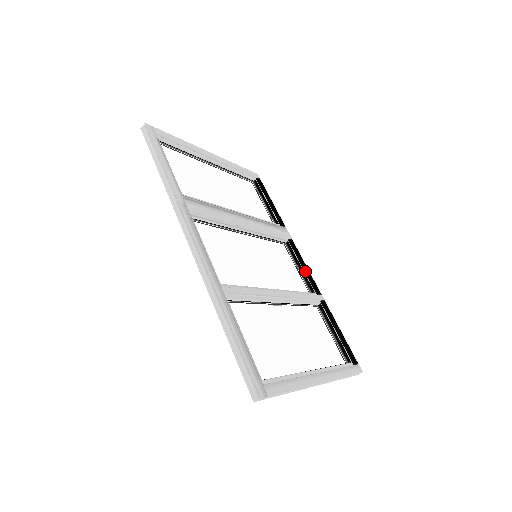
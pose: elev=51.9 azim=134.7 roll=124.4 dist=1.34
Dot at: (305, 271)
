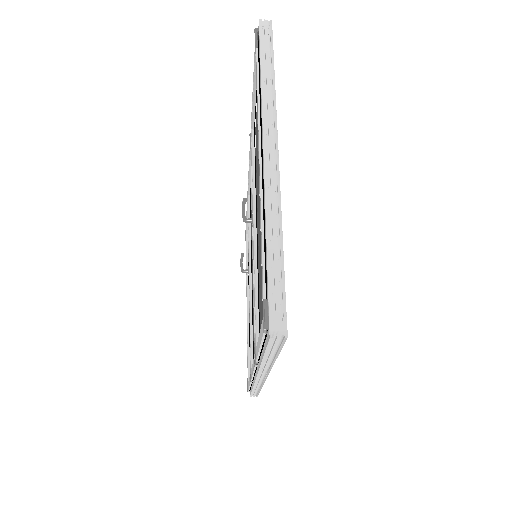
Dot at: occluded
